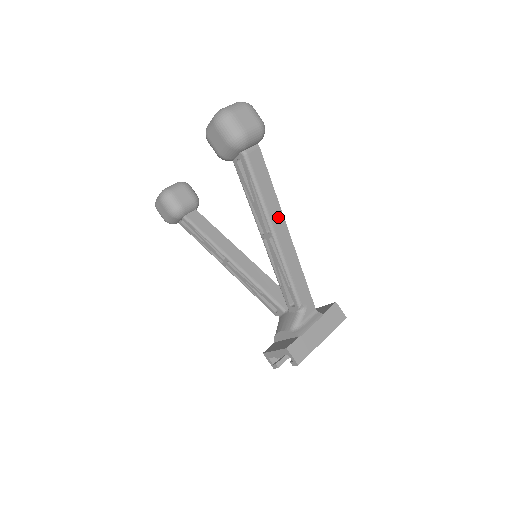
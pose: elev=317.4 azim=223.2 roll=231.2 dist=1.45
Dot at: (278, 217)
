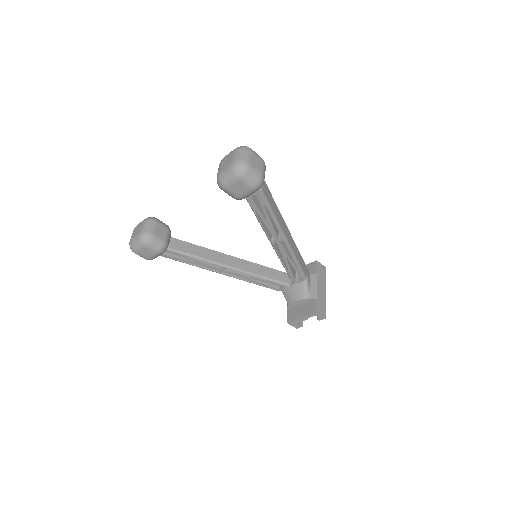
Dot at: (283, 224)
